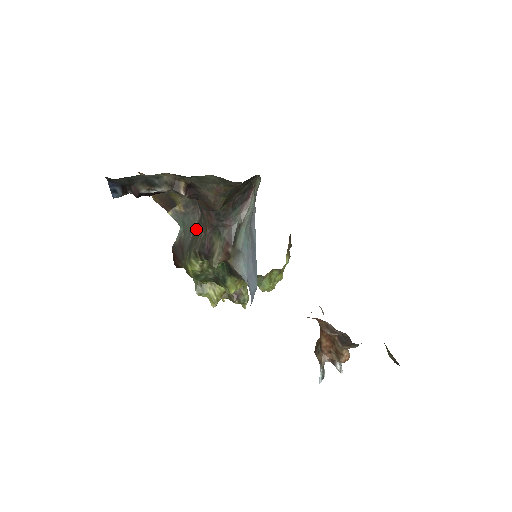
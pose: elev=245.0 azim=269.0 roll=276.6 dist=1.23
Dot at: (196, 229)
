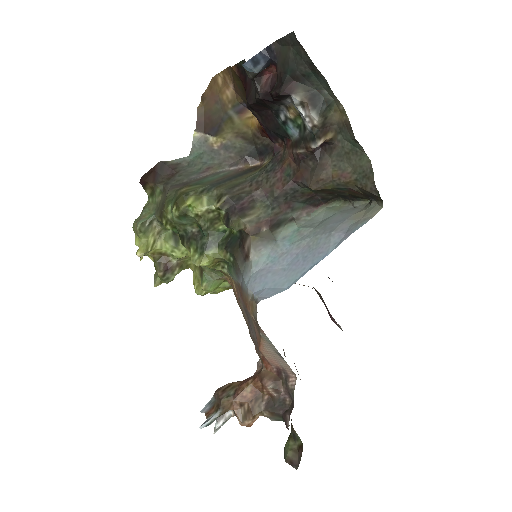
Dot at: (230, 176)
